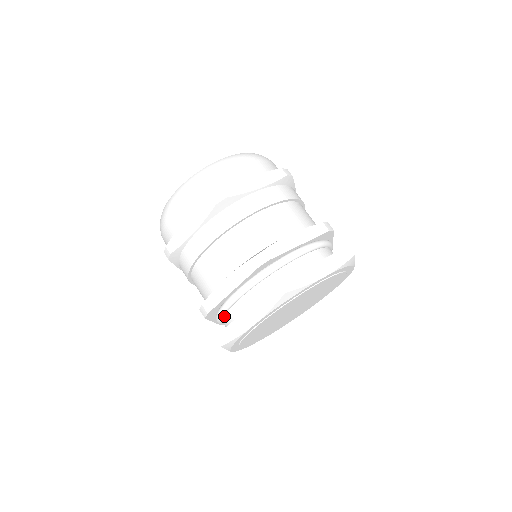
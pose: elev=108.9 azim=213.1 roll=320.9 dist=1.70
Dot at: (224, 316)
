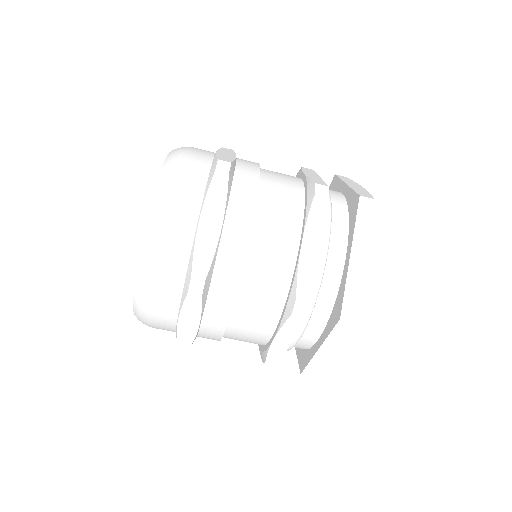
Dot at: occluded
